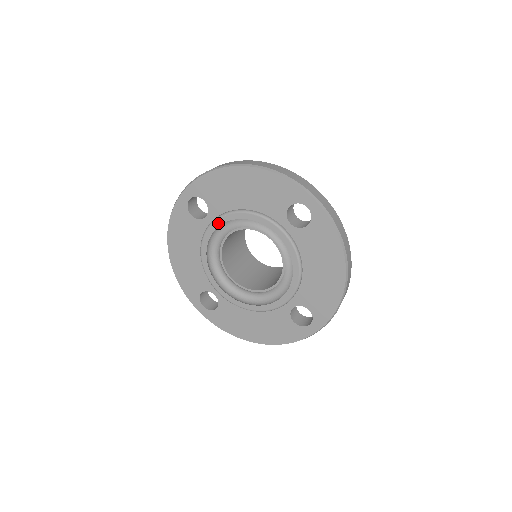
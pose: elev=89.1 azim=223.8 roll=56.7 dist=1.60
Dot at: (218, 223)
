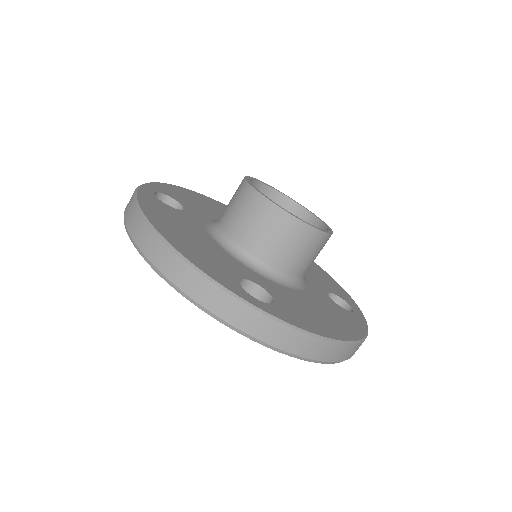
Dot at: occluded
